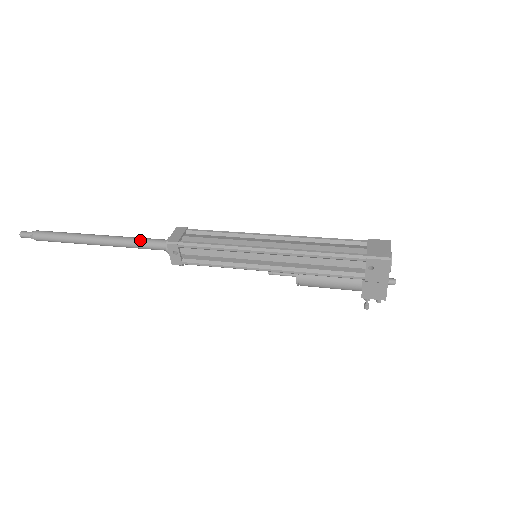
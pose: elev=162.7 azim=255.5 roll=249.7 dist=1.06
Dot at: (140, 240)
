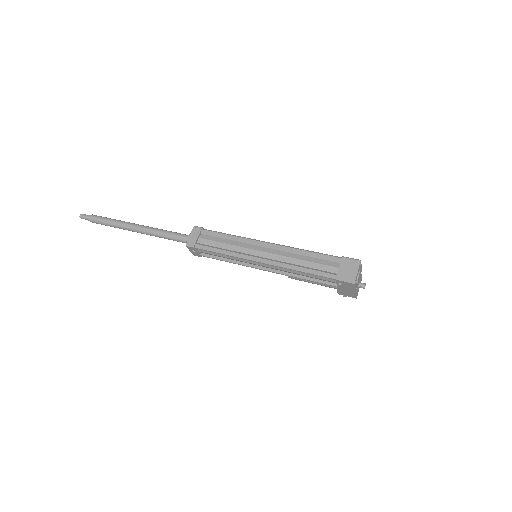
Dot at: (167, 235)
